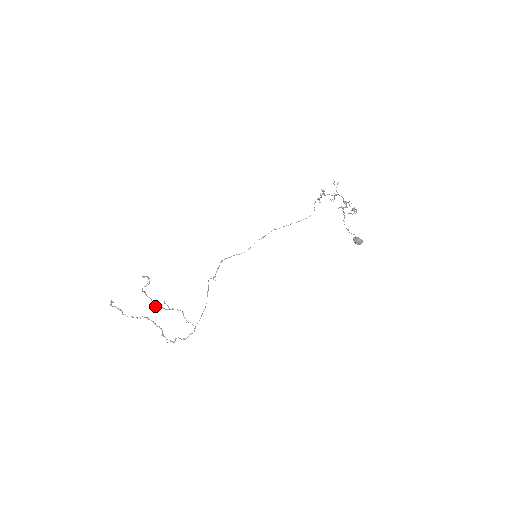
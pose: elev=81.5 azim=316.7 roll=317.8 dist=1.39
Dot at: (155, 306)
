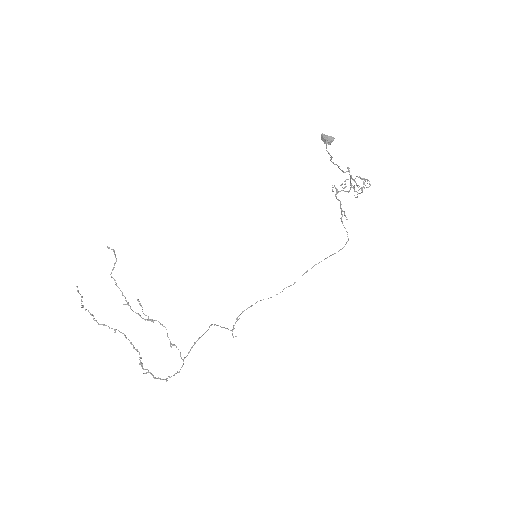
Dot at: occluded
